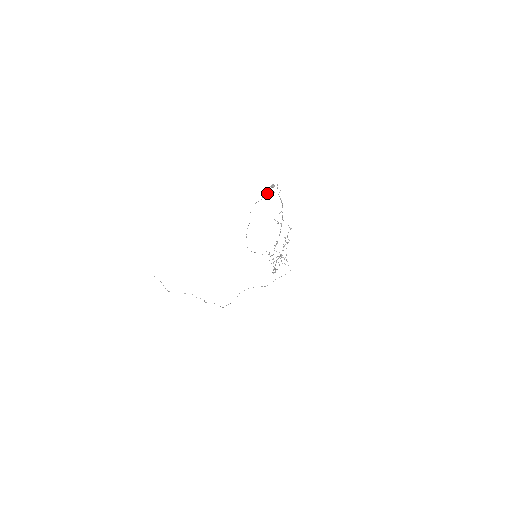
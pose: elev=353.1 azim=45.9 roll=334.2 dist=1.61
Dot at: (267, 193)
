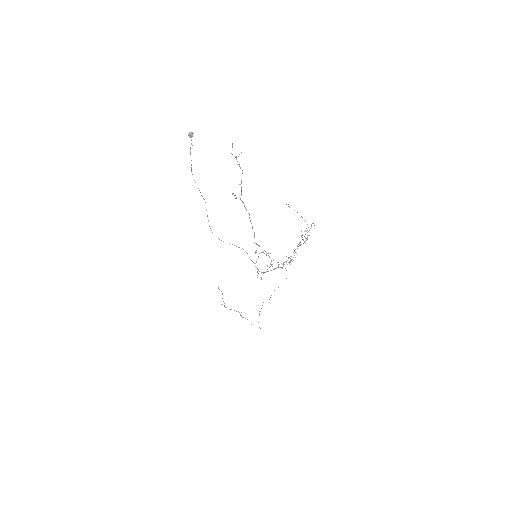
Dot at: occluded
